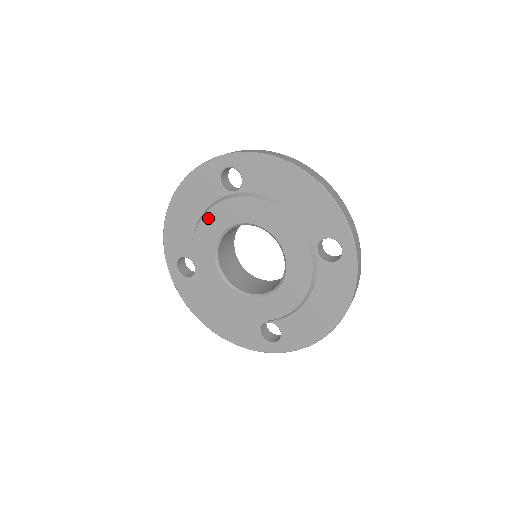
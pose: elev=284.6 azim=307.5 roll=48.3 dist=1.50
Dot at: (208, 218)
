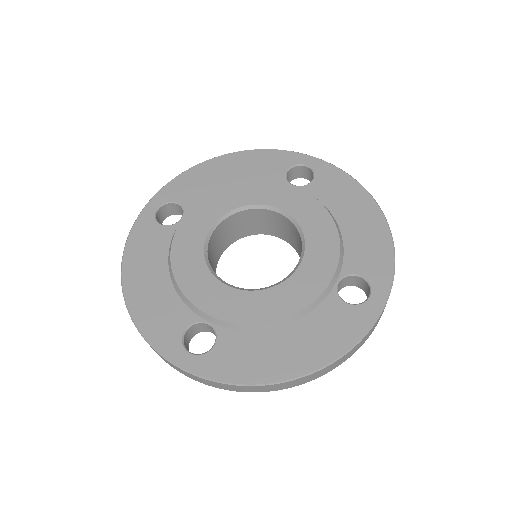
Dot at: (247, 185)
